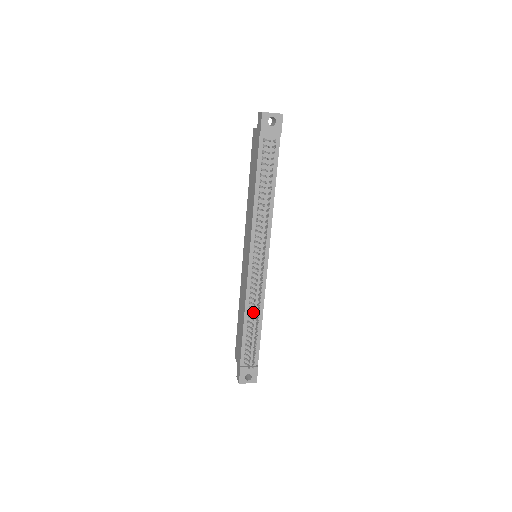
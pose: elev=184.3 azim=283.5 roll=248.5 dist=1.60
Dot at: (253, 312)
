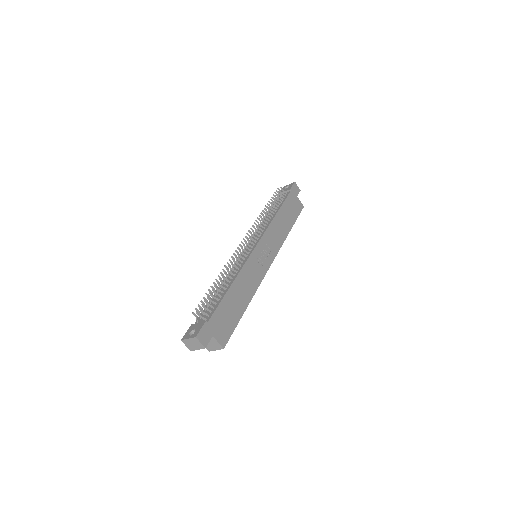
Dot at: occluded
